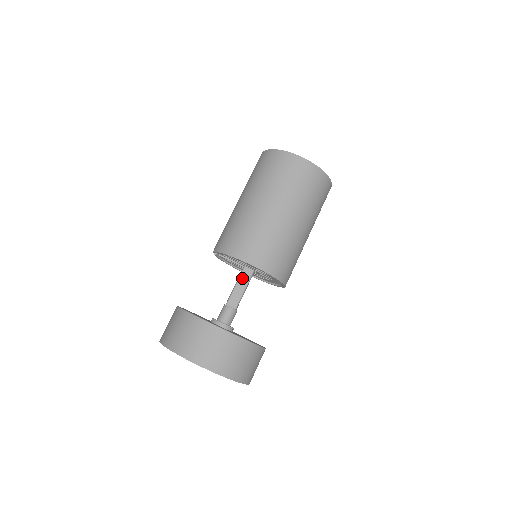
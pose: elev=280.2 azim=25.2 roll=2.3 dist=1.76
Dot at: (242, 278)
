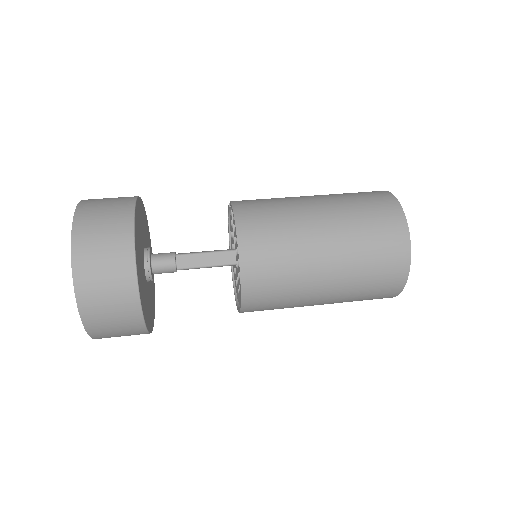
Dot at: (219, 255)
